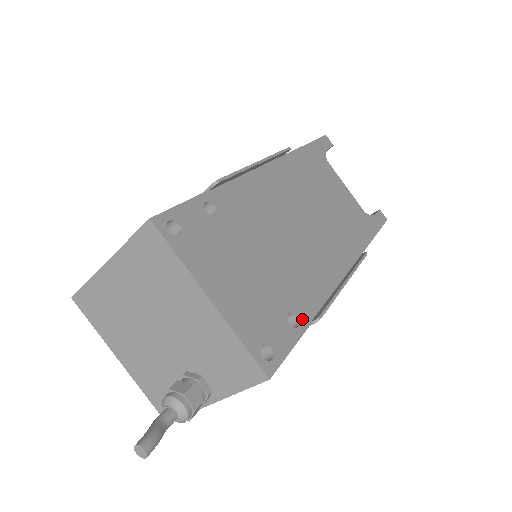
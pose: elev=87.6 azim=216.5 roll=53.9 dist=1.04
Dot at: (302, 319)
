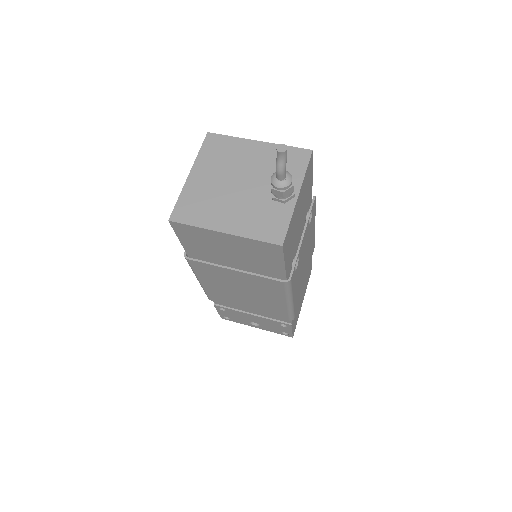
Dot at: occluded
